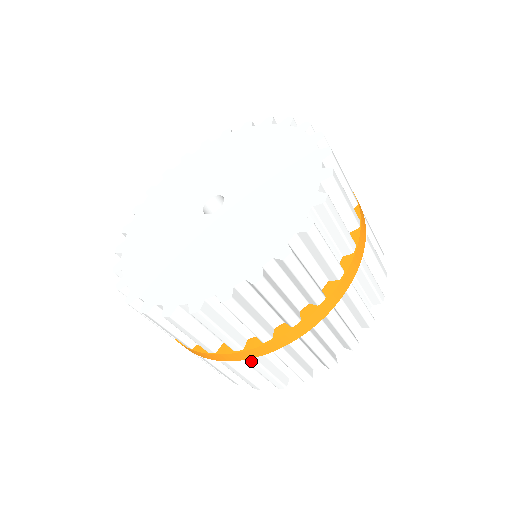
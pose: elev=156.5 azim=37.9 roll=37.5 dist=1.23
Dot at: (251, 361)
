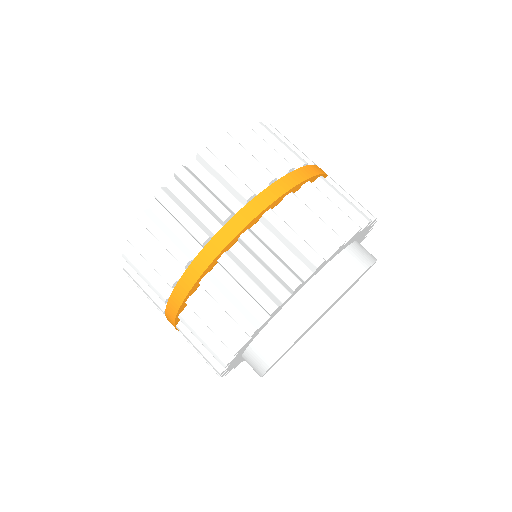
Dot at: (203, 281)
